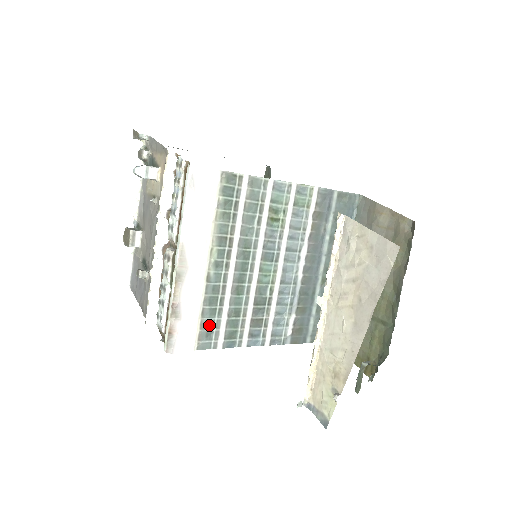
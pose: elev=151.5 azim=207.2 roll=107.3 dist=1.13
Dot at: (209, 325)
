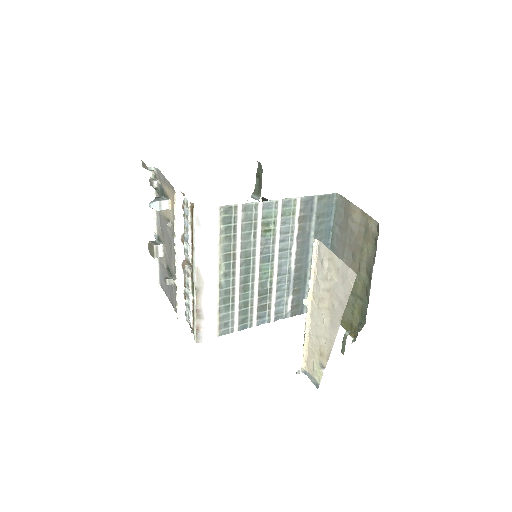
Dot at: (226, 317)
